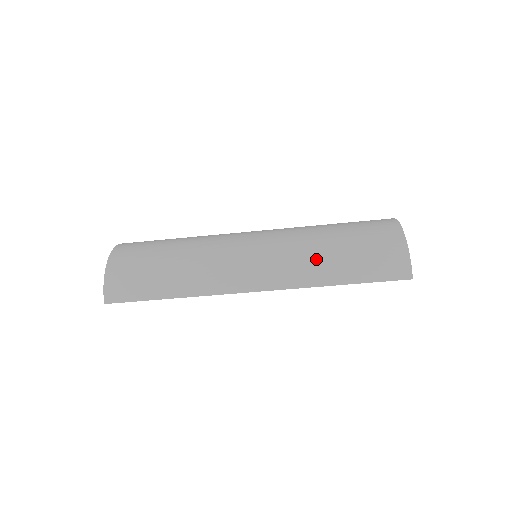
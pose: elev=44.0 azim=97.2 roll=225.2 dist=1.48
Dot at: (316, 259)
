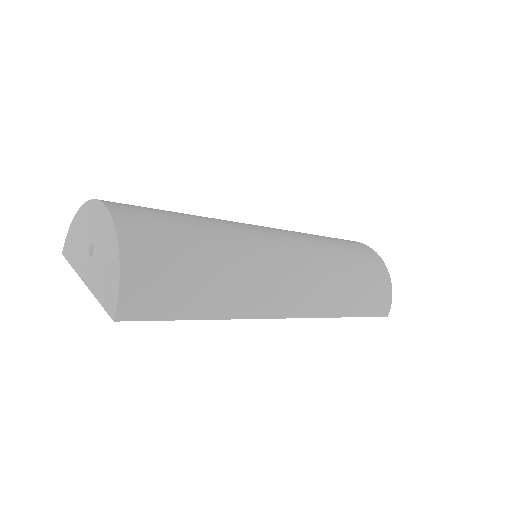
Dot at: (340, 289)
